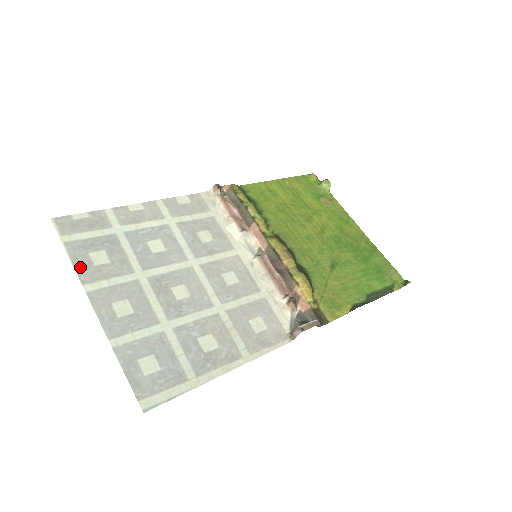
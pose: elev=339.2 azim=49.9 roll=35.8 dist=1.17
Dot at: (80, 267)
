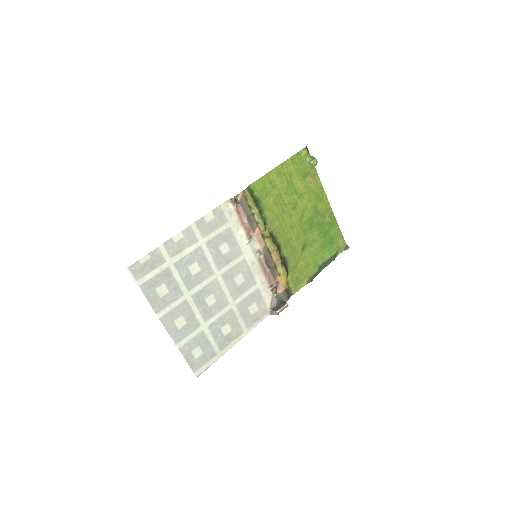
Dot at: (153, 302)
